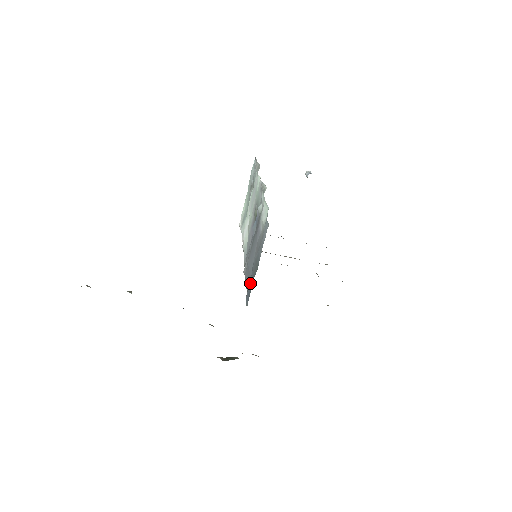
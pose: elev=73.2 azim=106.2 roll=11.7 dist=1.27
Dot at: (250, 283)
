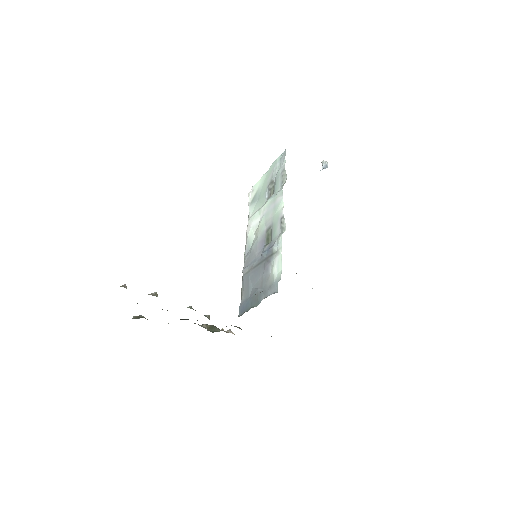
Dot at: (247, 302)
